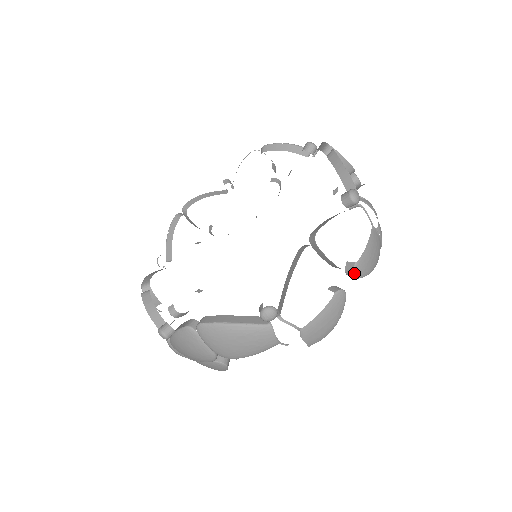
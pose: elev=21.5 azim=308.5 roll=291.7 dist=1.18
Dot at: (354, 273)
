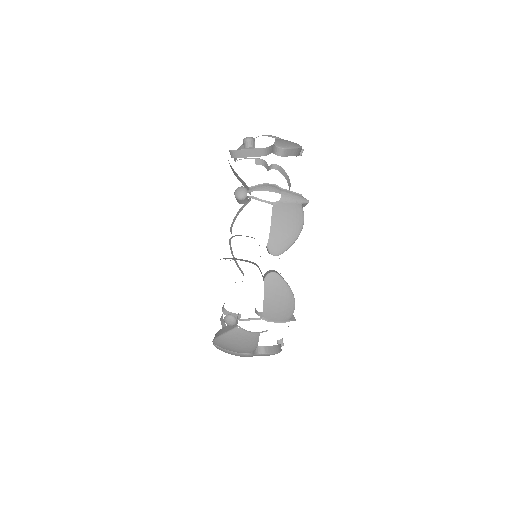
Dot at: (272, 254)
